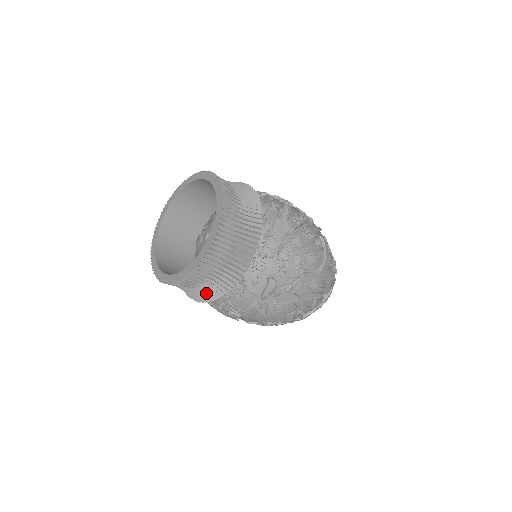
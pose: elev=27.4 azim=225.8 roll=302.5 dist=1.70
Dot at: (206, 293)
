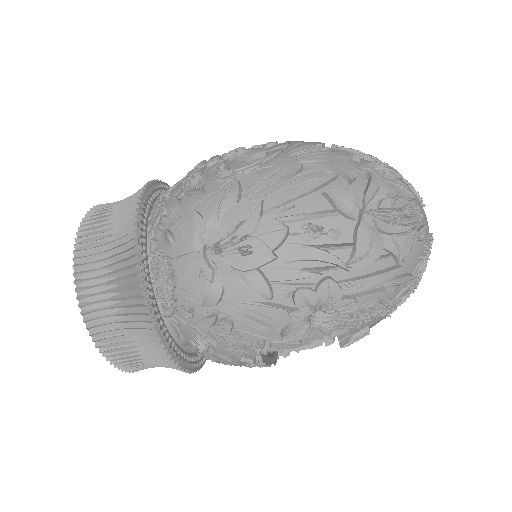
Dot at: (137, 317)
